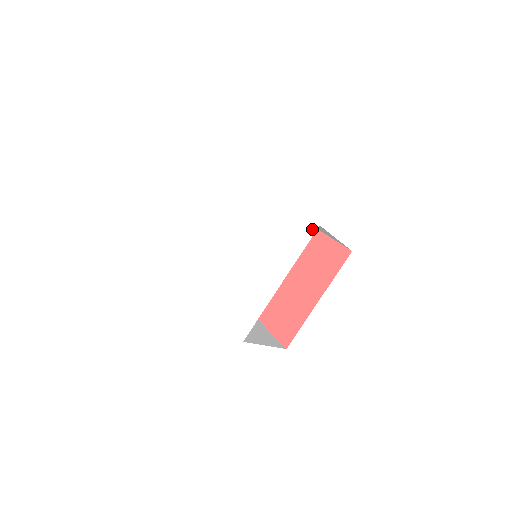
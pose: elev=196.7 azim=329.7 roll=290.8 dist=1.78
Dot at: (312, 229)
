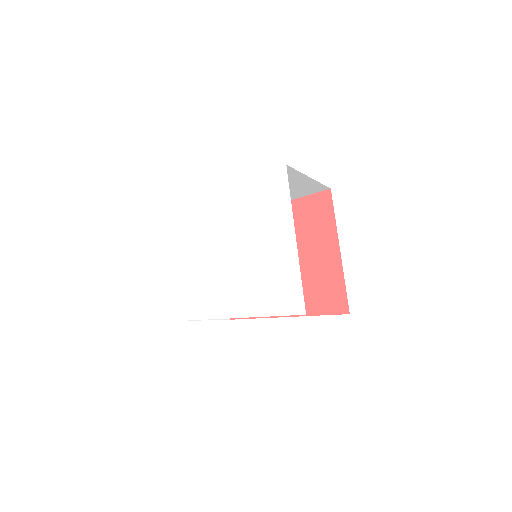
Dot at: (282, 173)
